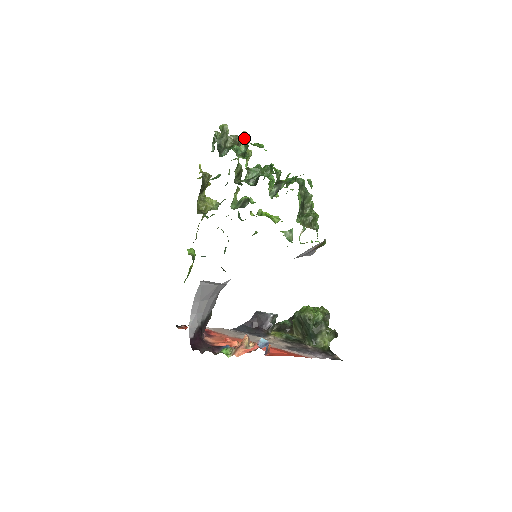
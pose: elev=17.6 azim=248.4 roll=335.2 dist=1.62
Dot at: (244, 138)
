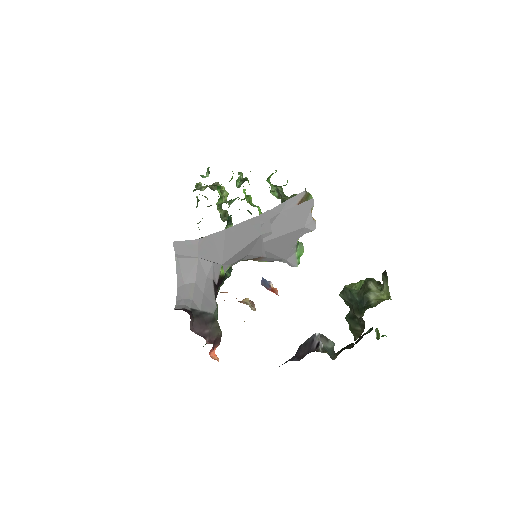
Dot at: (216, 184)
